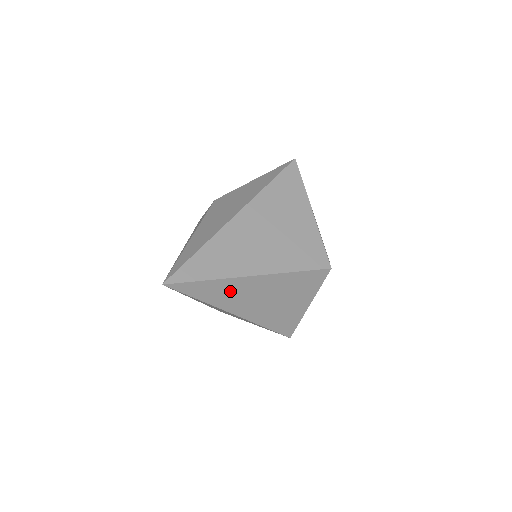
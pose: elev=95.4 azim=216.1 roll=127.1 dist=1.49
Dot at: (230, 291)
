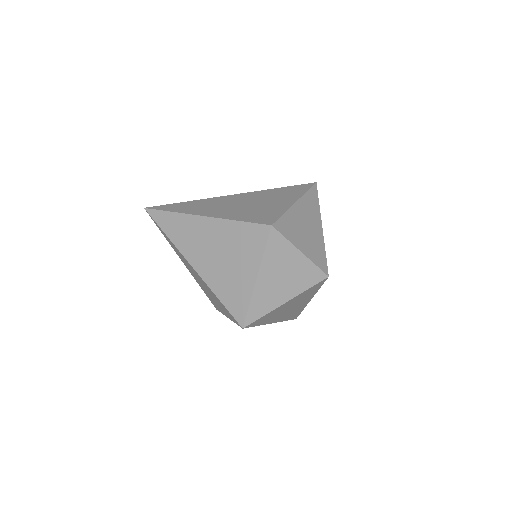
Dot at: (186, 230)
